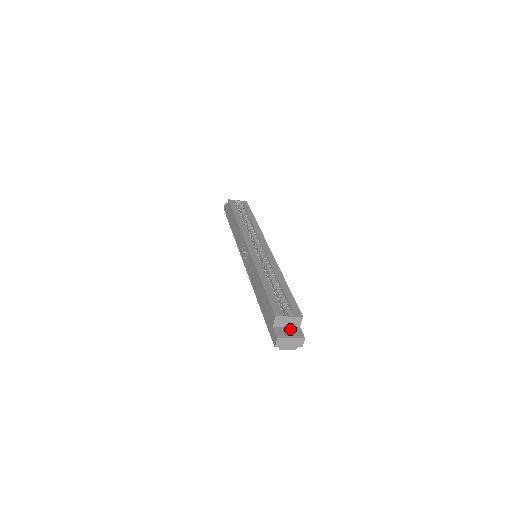
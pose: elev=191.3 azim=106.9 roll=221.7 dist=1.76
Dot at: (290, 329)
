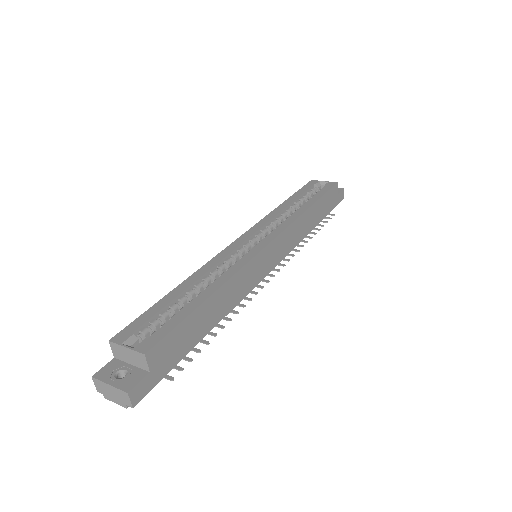
Dot at: (130, 370)
